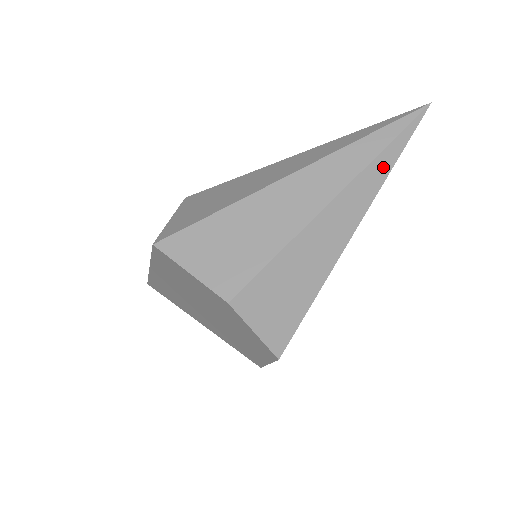
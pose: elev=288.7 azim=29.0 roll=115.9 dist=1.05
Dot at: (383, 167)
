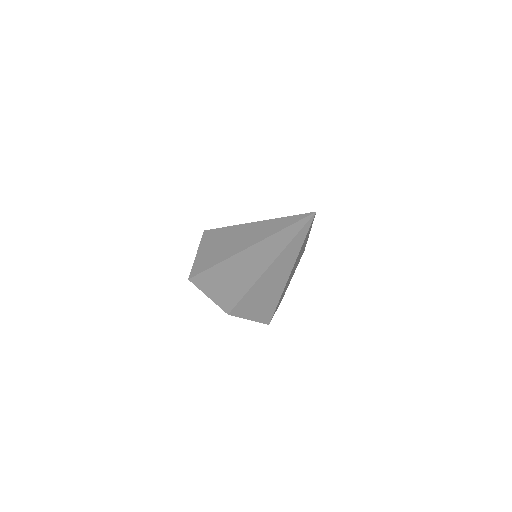
Dot at: (294, 249)
